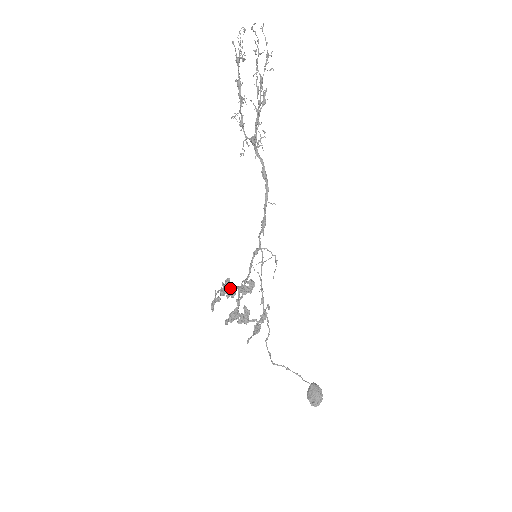
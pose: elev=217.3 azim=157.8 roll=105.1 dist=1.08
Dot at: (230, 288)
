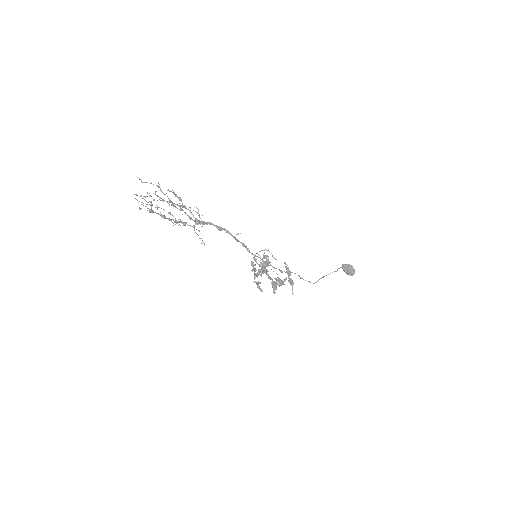
Dot at: (258, 270)
